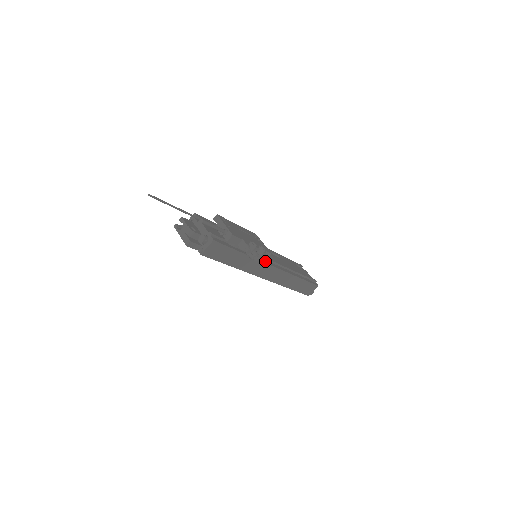
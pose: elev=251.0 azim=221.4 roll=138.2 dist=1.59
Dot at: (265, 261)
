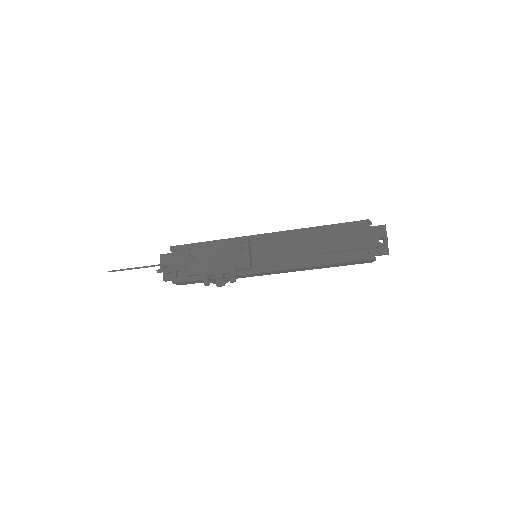
Dot at: (253, 270)
